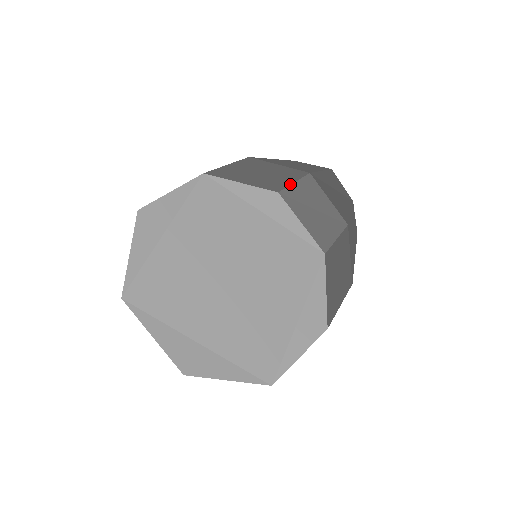
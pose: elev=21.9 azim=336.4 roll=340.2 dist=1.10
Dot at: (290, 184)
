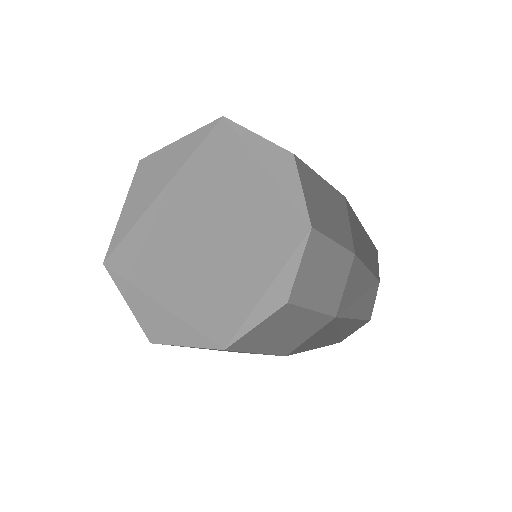
Dot at: occluded
